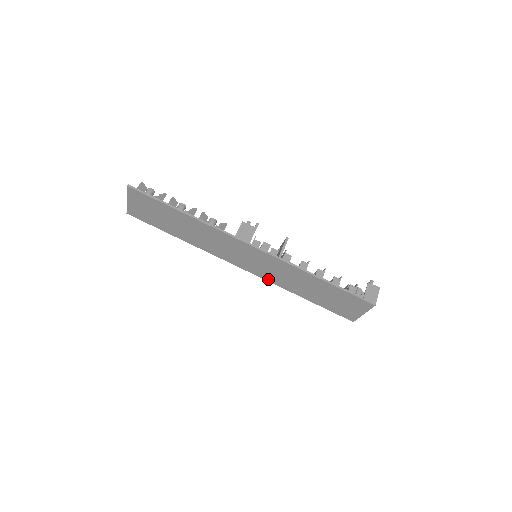
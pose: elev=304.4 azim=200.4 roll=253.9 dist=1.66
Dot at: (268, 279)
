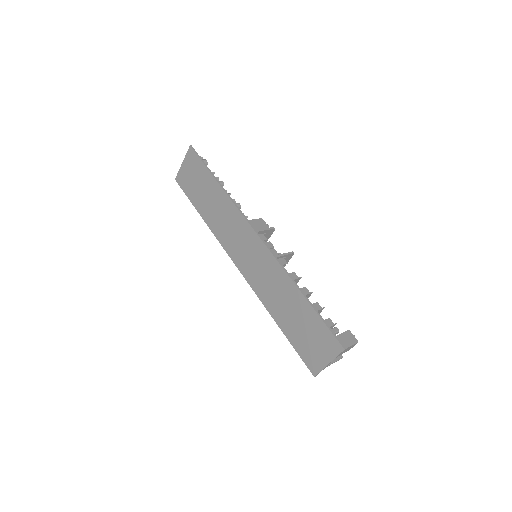
Dot at: (255, 287)
